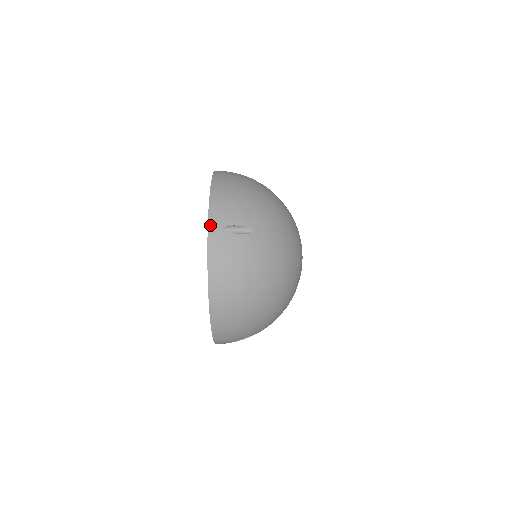
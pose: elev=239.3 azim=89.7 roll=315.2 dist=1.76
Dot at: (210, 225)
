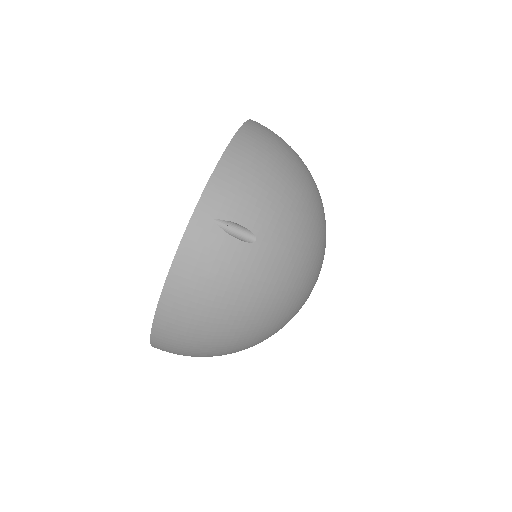
Dot at: (199, 207)
